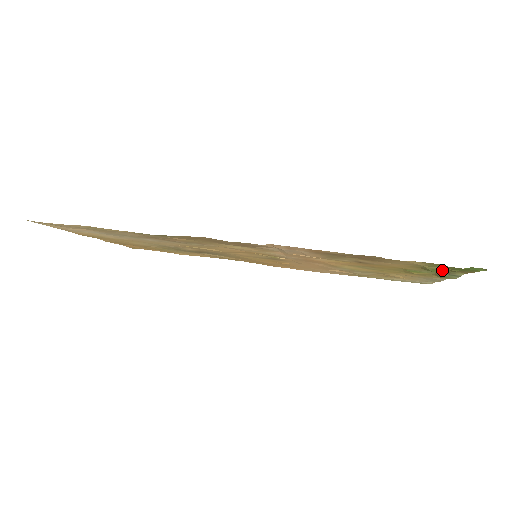
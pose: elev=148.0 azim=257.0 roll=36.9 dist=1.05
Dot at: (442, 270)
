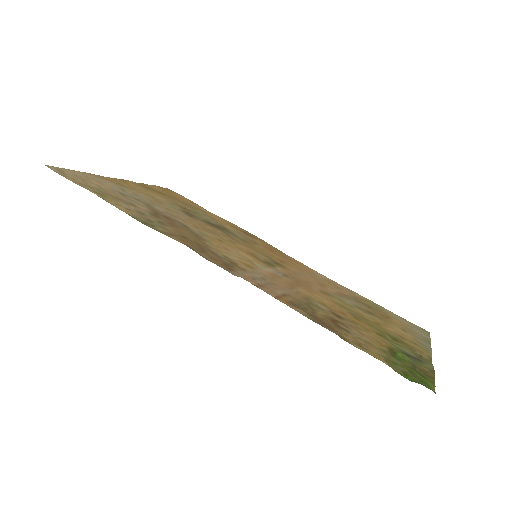
Dot at: (409, 359)
